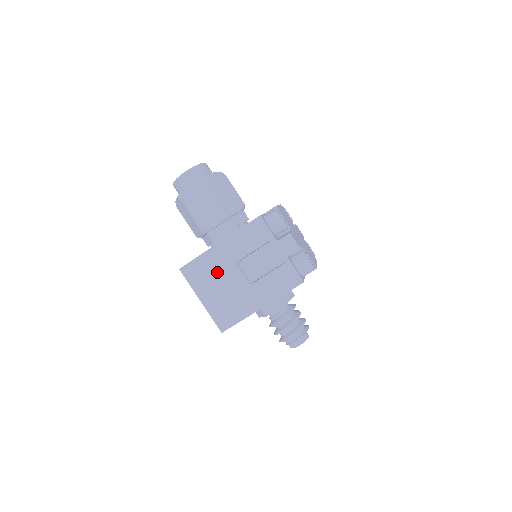
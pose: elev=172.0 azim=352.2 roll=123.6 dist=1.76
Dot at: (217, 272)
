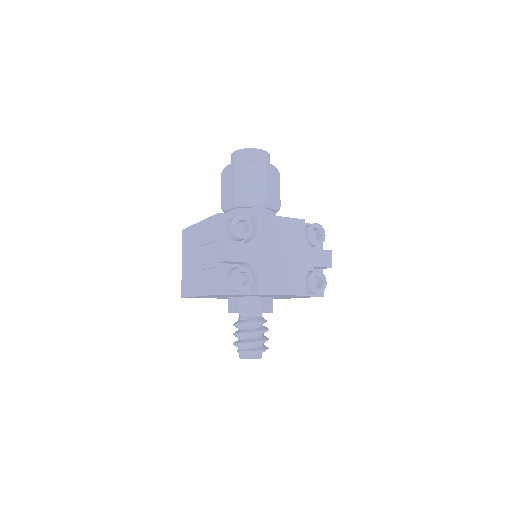
Dot at: (192, 246)
